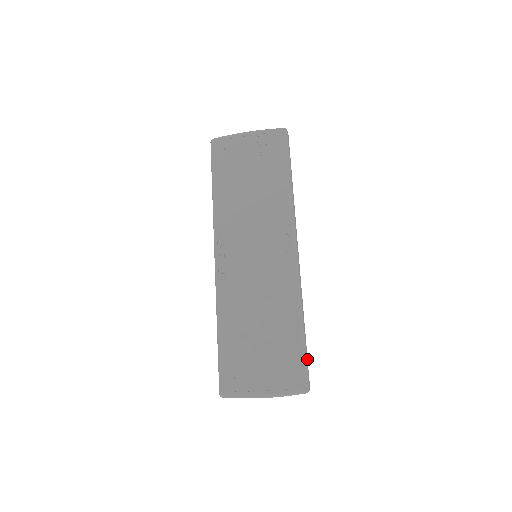
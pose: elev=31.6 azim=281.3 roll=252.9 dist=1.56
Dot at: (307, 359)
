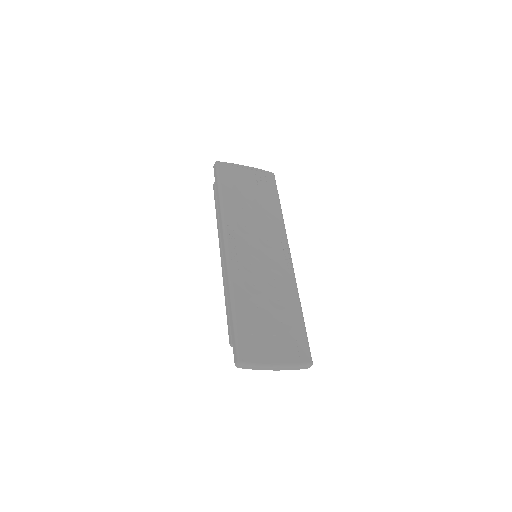
Dot at: occluded
